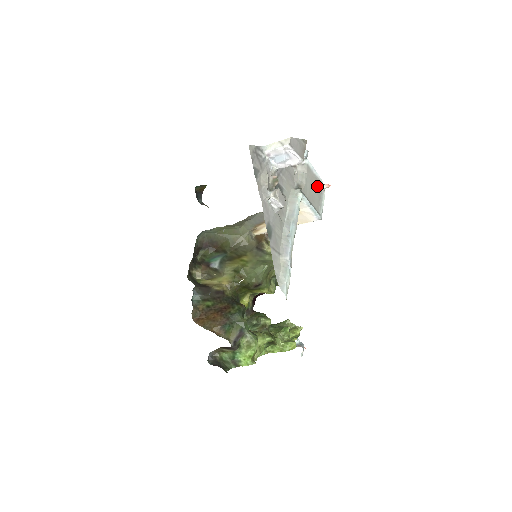
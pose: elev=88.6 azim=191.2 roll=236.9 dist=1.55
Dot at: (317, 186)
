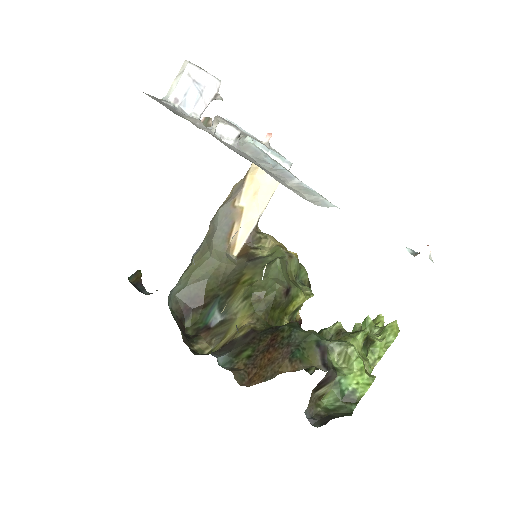
Dot at: occluded
